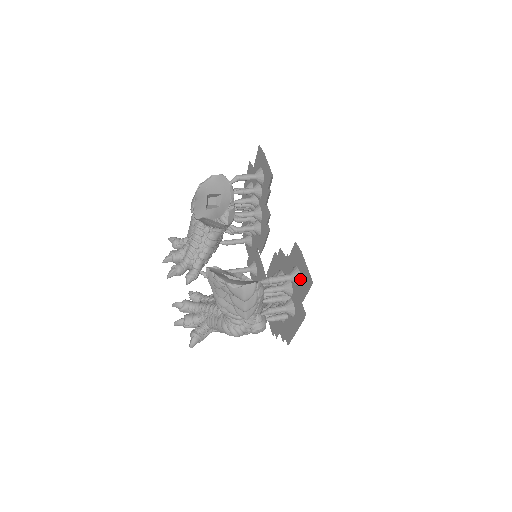
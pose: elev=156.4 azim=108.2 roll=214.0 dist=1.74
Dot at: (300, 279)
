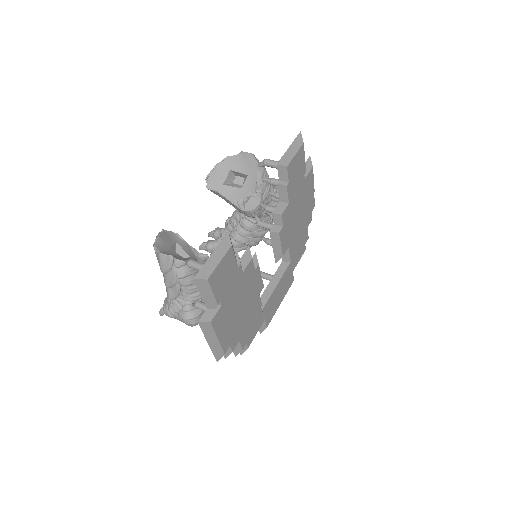
Dot at: occluded
